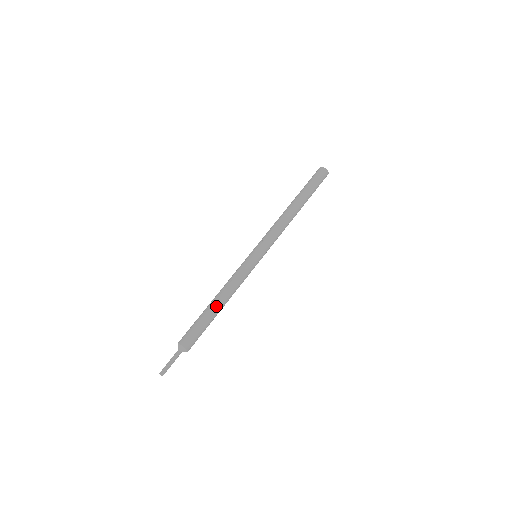
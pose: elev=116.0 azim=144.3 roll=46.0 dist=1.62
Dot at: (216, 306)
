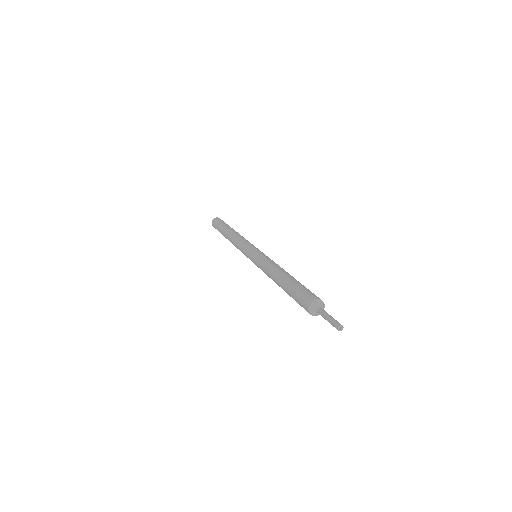
Dot at: (293, 277)
